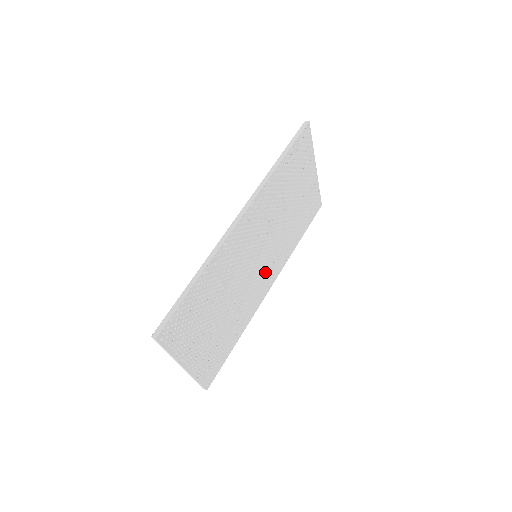
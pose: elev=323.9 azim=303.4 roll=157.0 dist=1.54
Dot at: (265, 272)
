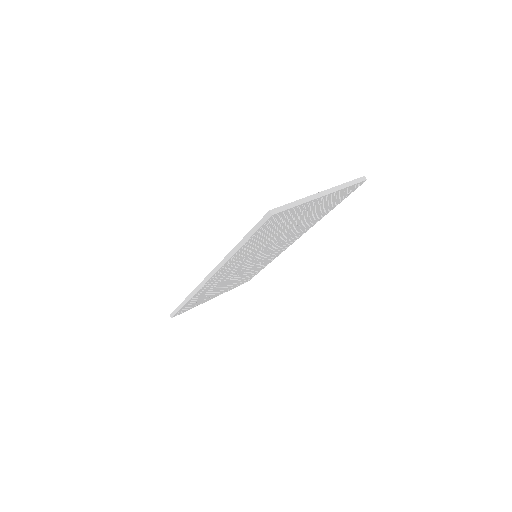
Dot at: (278, 247)
